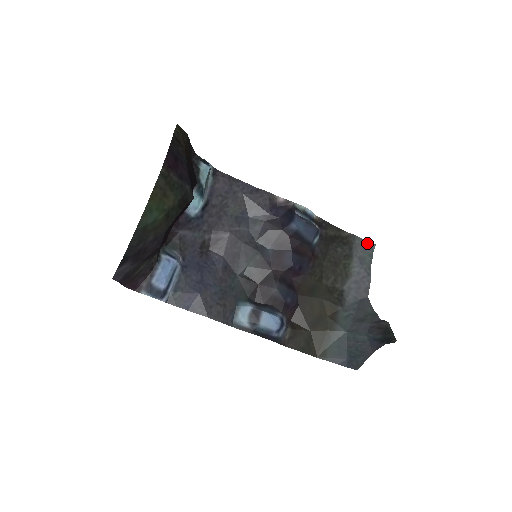
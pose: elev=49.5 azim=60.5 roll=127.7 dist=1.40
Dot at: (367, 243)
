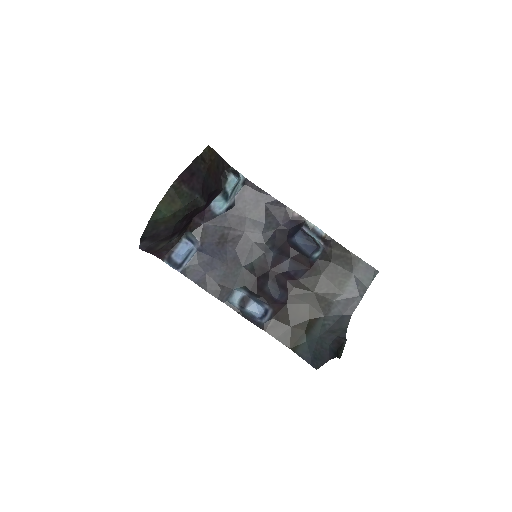
Dot at: (371, 268)
